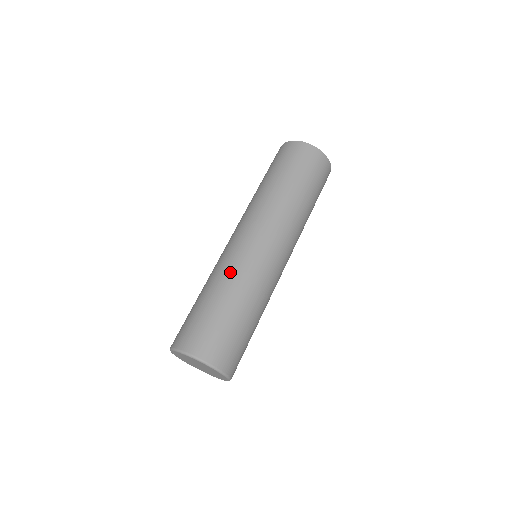
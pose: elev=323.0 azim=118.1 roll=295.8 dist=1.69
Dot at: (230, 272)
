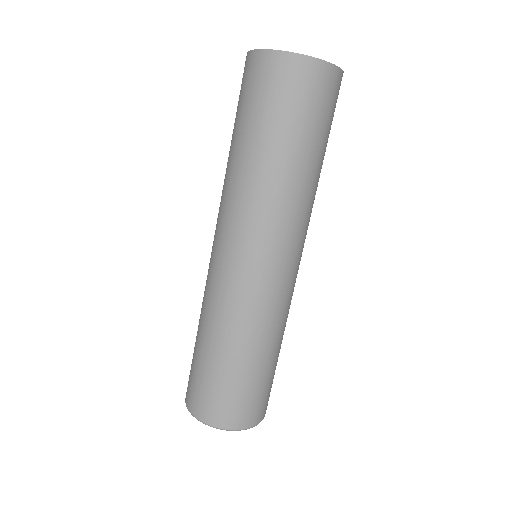
Dot at: (230, 318)
